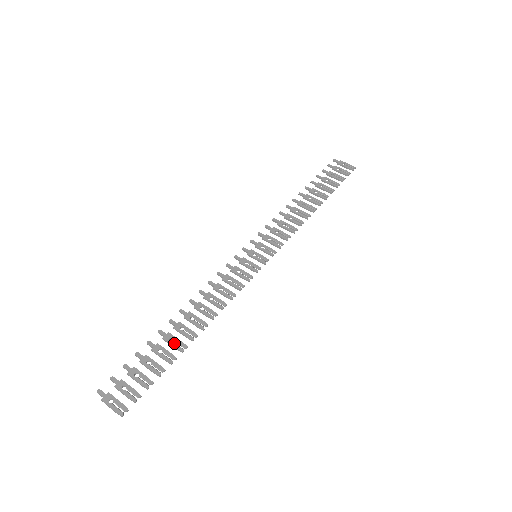
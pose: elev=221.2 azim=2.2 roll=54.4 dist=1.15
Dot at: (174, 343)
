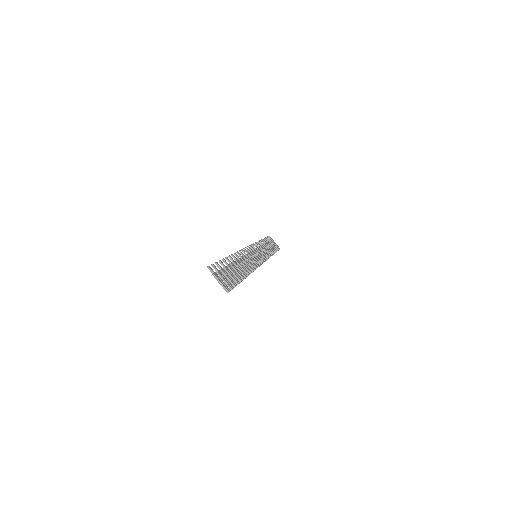
Dot at: (238, 271)
